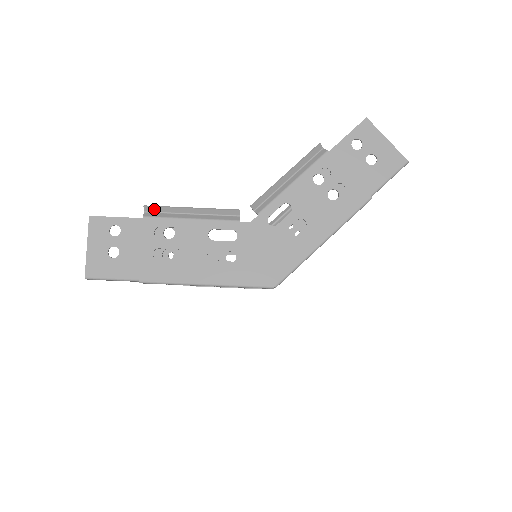
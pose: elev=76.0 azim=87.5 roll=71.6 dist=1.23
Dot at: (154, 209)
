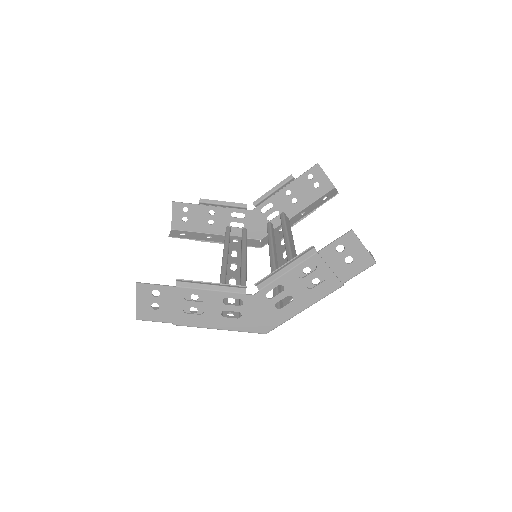
Dot at: (184, 281)
